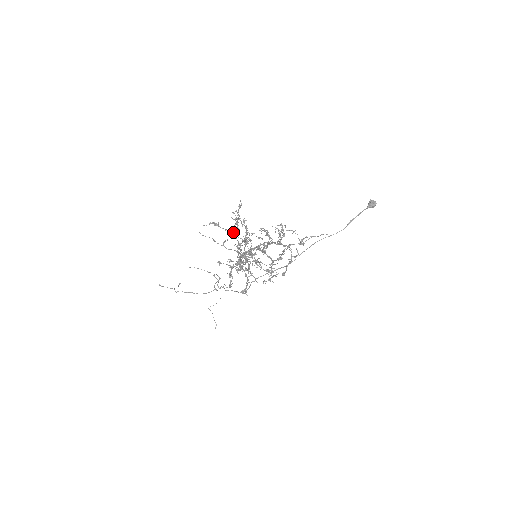
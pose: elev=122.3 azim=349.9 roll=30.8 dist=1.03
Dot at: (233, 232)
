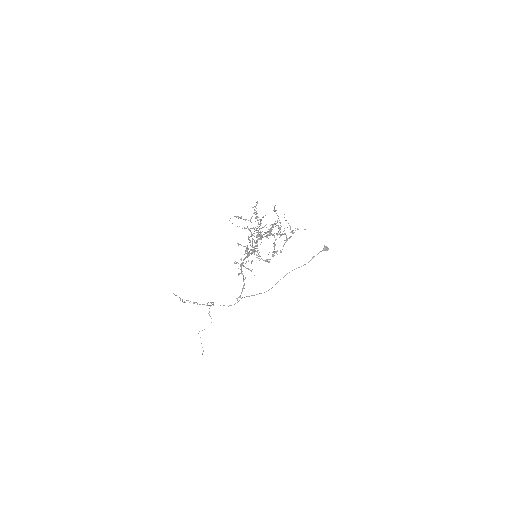
Dot at: occluded
